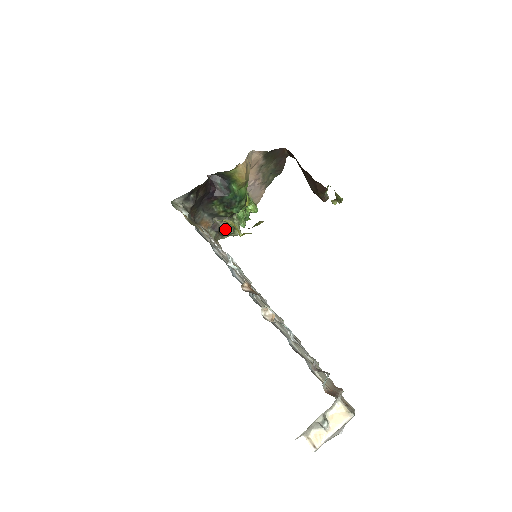
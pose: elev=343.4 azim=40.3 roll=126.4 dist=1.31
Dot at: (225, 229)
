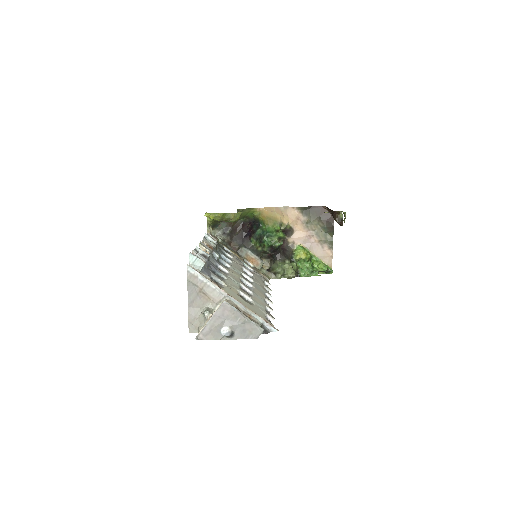
Dot at: (274, 268)
